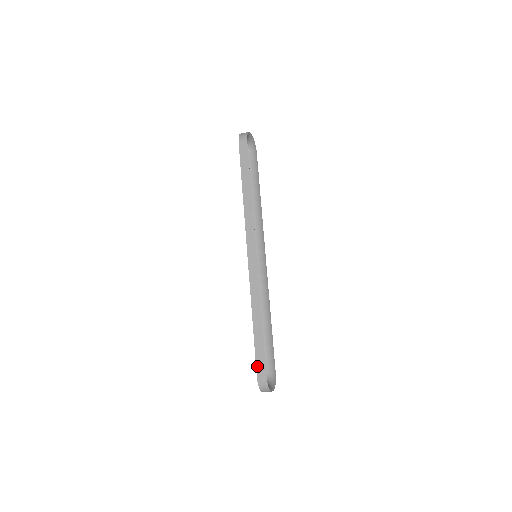
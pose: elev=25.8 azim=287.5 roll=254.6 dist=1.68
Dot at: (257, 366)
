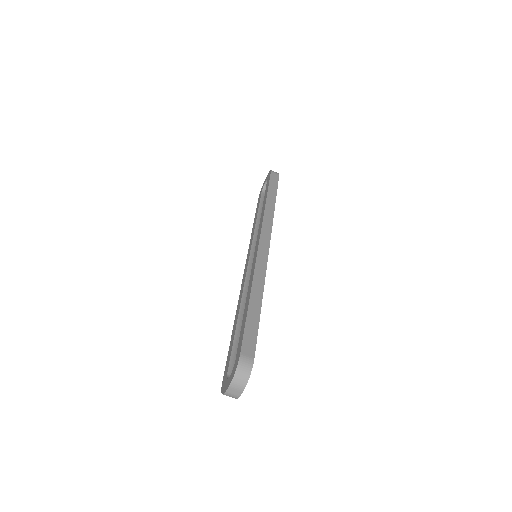
Dot at: (244, 341)
